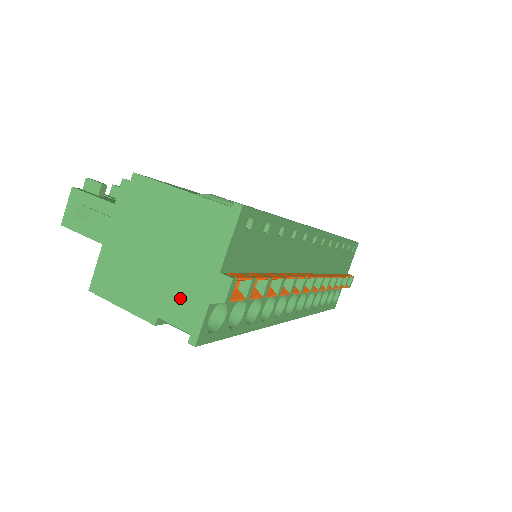
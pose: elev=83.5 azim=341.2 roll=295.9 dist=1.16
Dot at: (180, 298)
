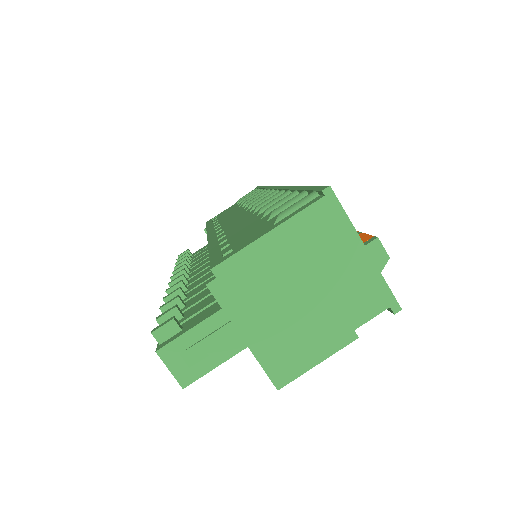
Dot at: (356, 297)
